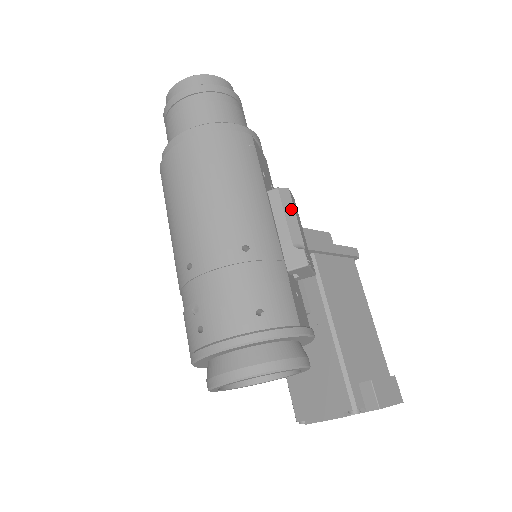
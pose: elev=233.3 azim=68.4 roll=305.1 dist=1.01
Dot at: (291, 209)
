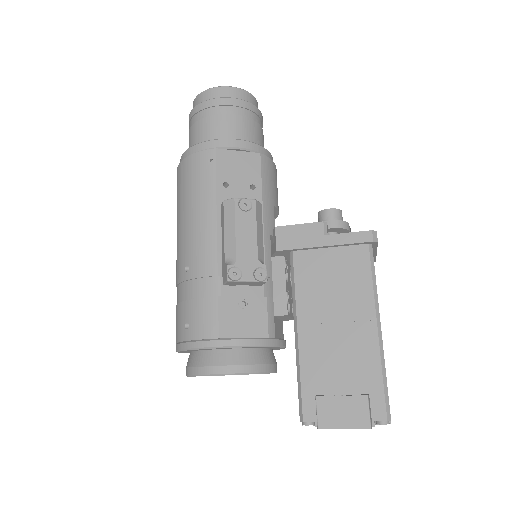
Dot at: (231, 221)
